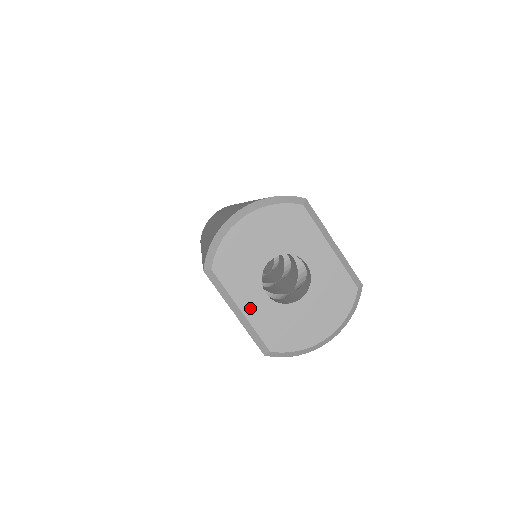
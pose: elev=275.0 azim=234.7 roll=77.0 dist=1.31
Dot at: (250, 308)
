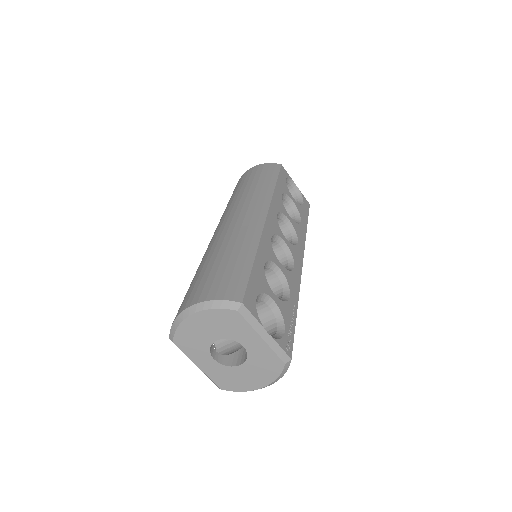
Dot at: (204, 366)
